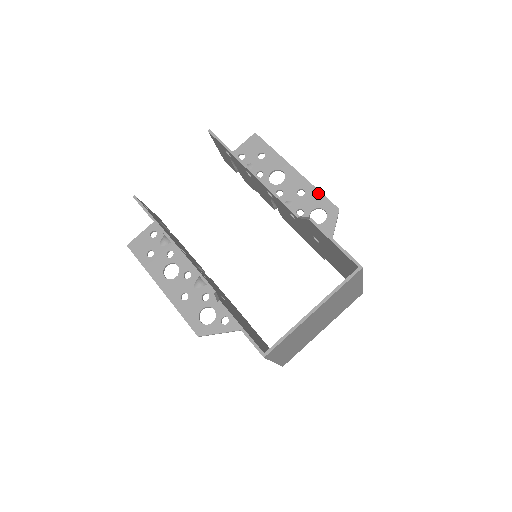
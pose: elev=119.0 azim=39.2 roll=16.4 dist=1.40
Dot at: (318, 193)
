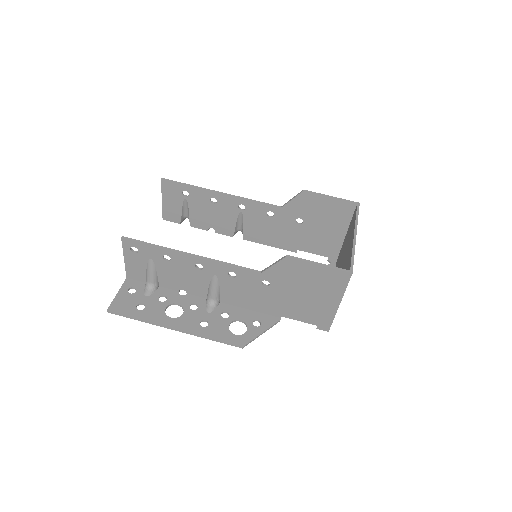
Dot at: occluded
